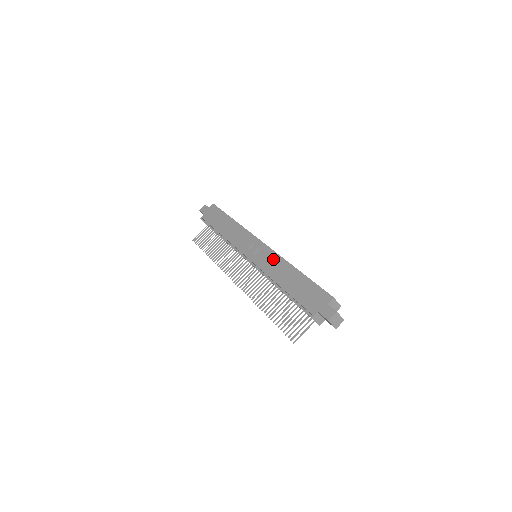
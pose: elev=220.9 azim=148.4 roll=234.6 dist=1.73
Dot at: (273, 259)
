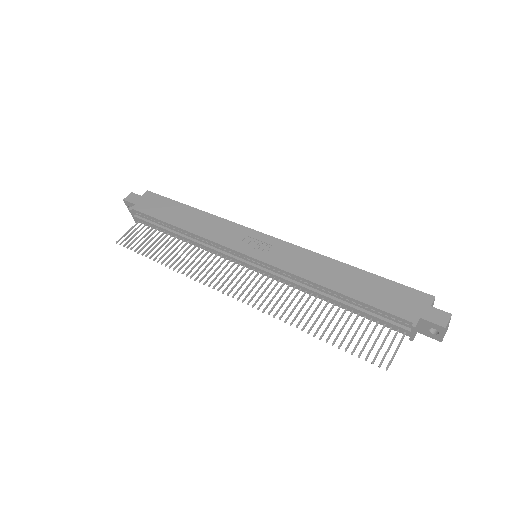
Dot at: (300, 255)
